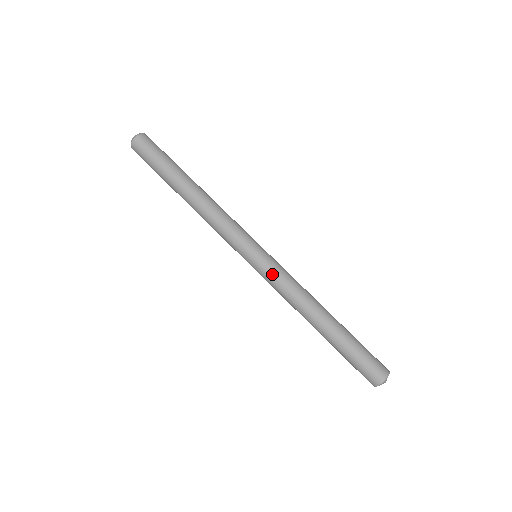
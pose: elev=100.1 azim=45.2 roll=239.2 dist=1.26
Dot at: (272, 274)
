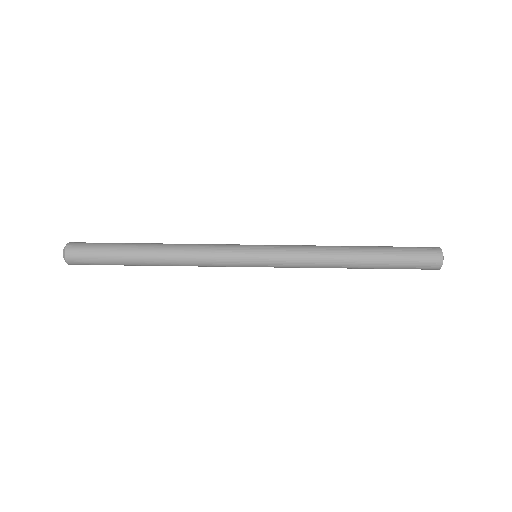
Dot at: (283, 249)
